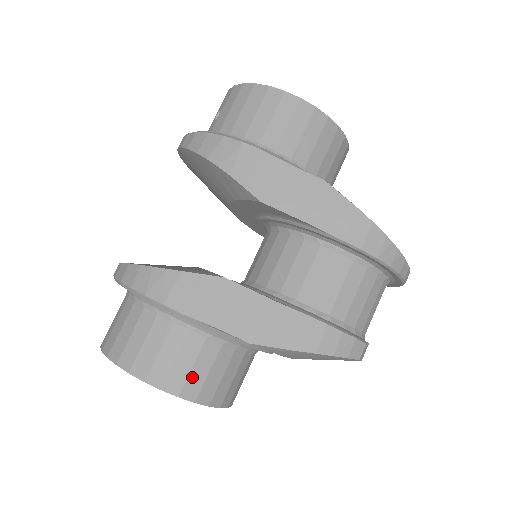
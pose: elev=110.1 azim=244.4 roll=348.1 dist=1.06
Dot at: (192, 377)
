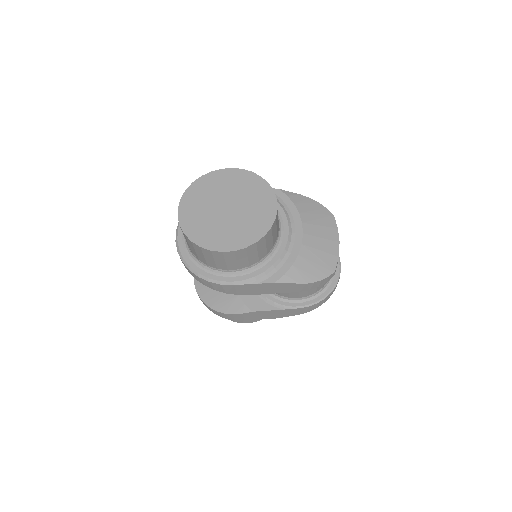
Dot at: occluded
